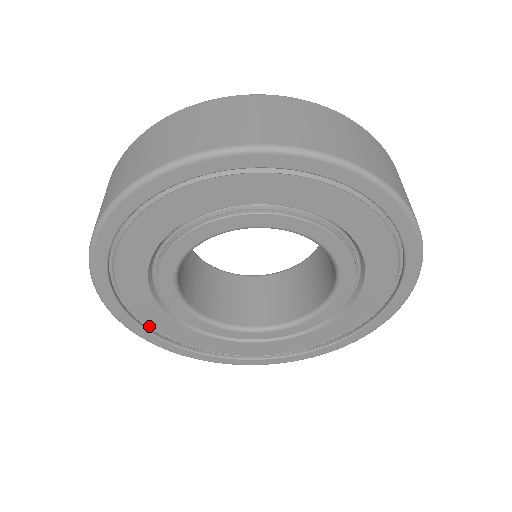
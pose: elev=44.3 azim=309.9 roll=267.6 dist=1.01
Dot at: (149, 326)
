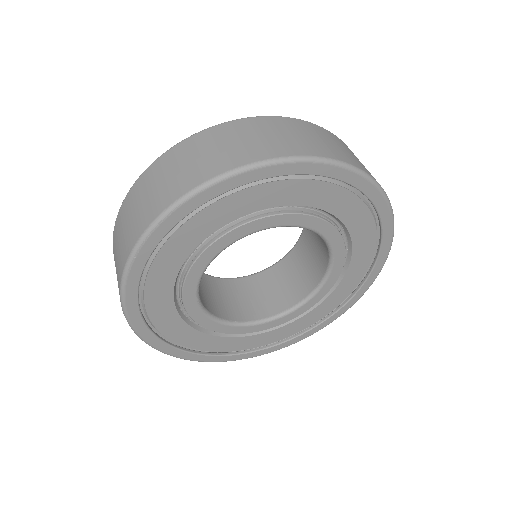
Dot at: (229, 351)
